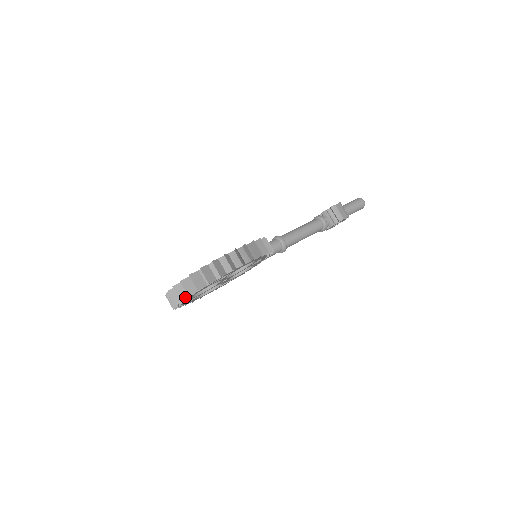
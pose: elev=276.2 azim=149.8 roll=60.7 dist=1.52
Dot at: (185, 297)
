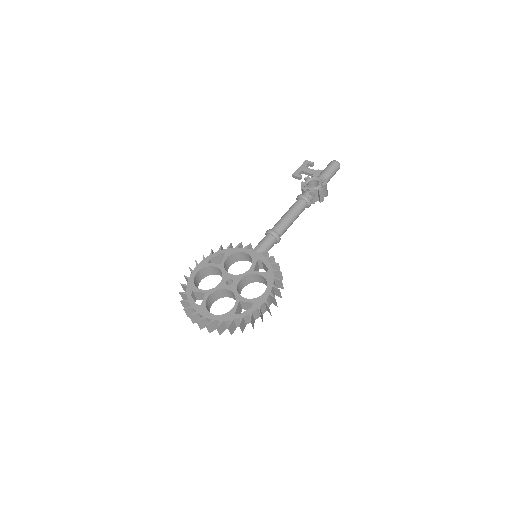
Dot at: (213, 330)
